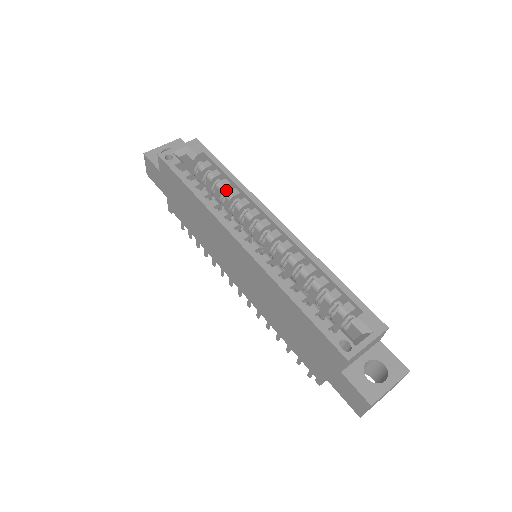
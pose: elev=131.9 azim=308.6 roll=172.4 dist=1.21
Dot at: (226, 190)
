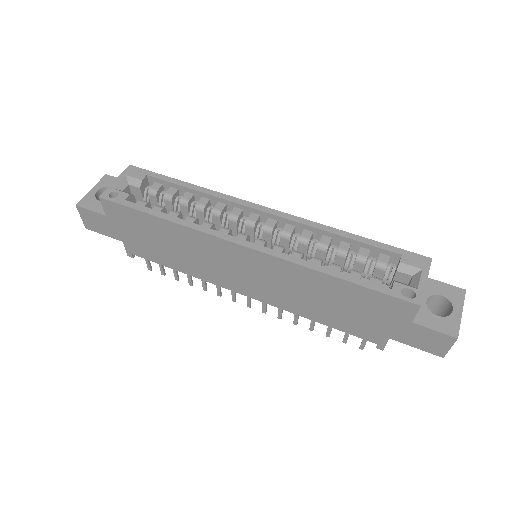
Dot at: (193, 203)
